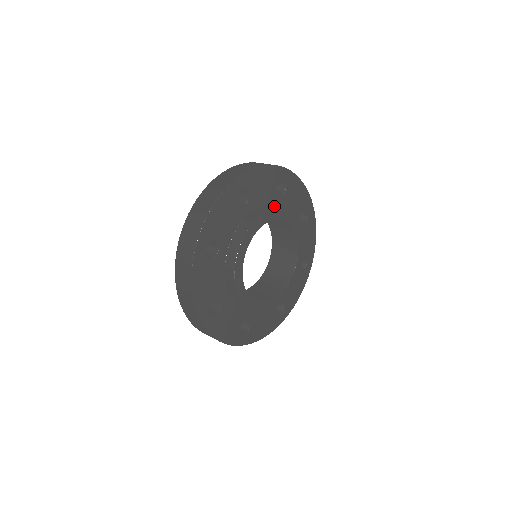
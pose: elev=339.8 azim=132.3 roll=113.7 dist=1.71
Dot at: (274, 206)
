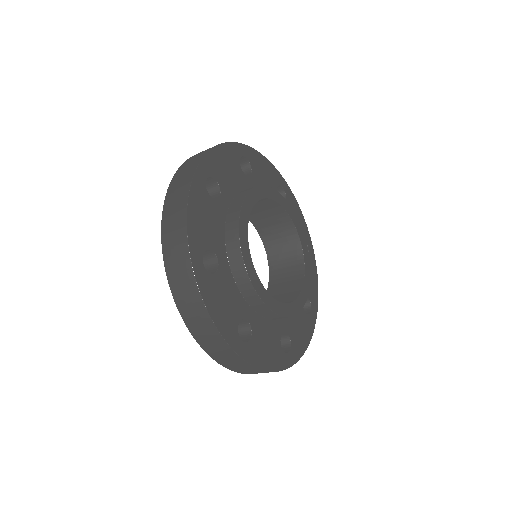
Dot at: occluded
